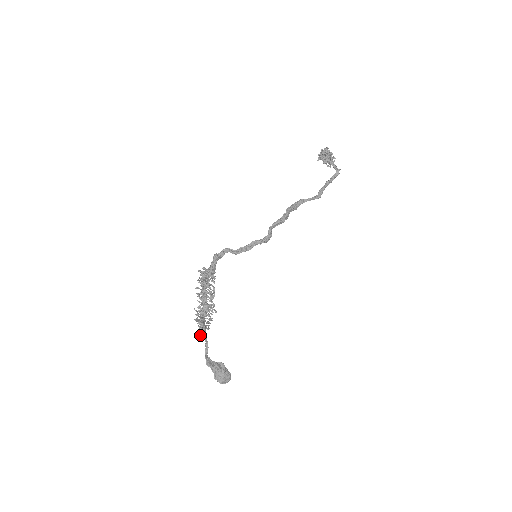
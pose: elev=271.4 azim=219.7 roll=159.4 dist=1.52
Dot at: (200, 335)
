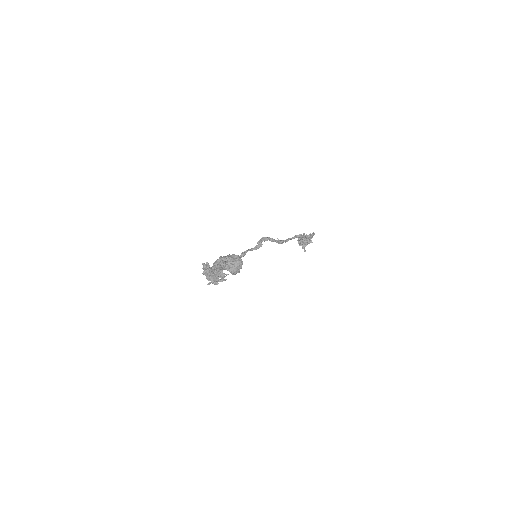
Dot at: (203, 264)
